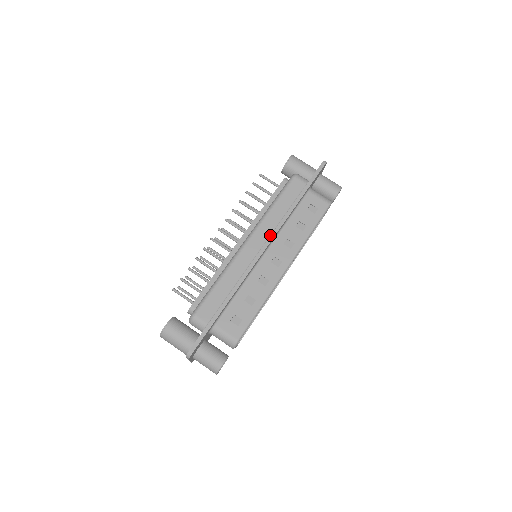
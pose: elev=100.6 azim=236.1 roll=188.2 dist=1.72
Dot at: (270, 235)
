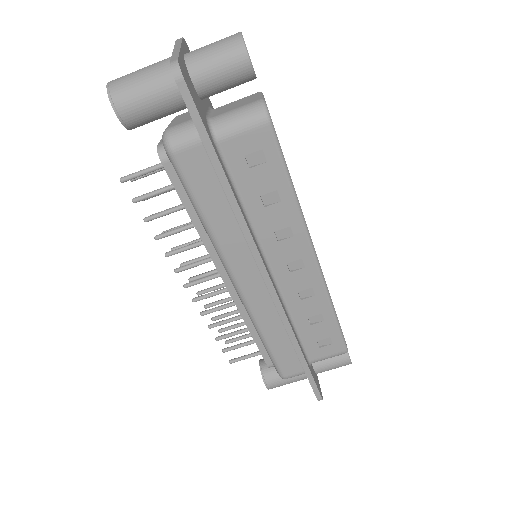
Dot at: (252, 257)
